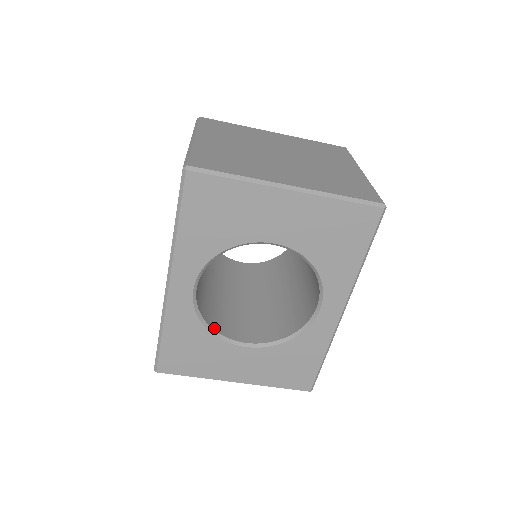
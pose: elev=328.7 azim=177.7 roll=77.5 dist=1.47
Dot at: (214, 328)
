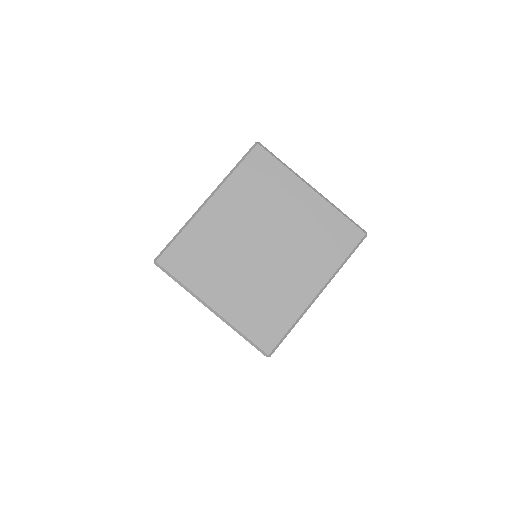
Dot at: occluded
